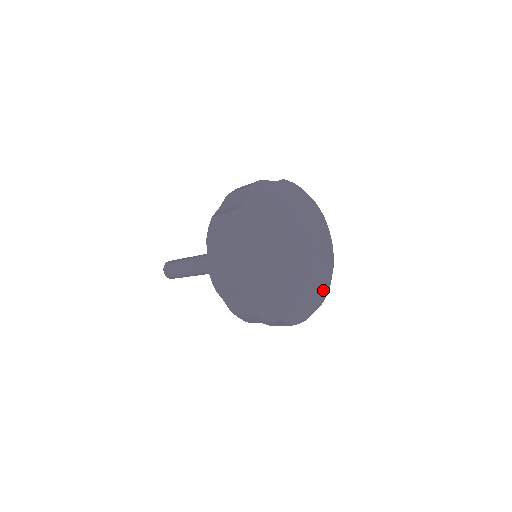
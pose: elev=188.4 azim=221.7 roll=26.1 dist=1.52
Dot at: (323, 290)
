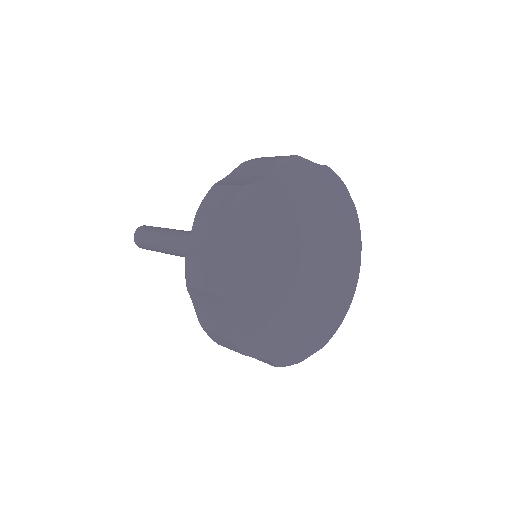
Dot at: (355, 230)
